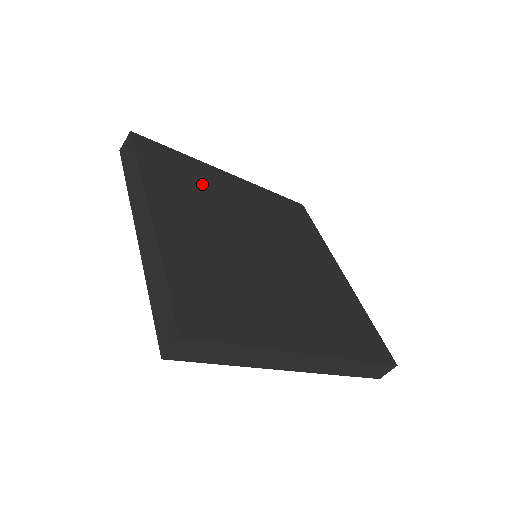
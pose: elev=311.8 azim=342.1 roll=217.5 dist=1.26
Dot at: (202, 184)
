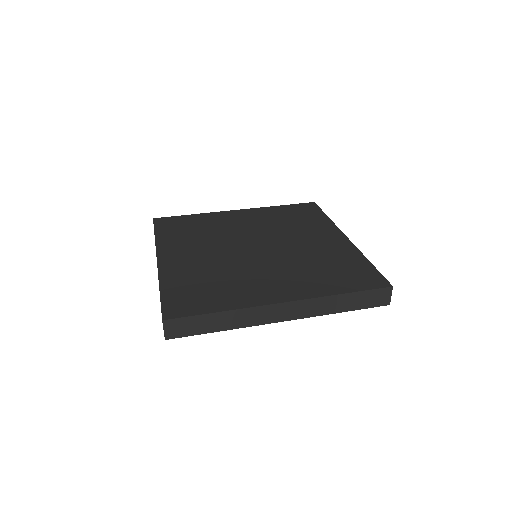
Dot at: (207, 227)
